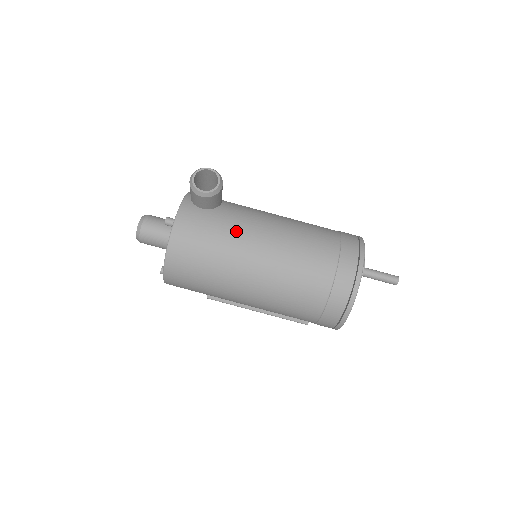
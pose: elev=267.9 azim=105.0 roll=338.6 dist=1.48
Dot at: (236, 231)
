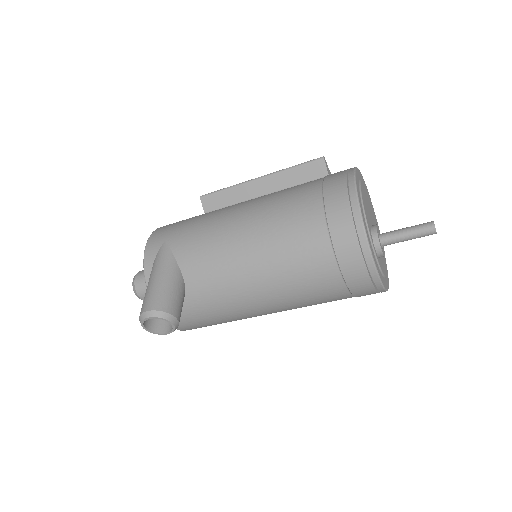
Dot at: (224, 308)
